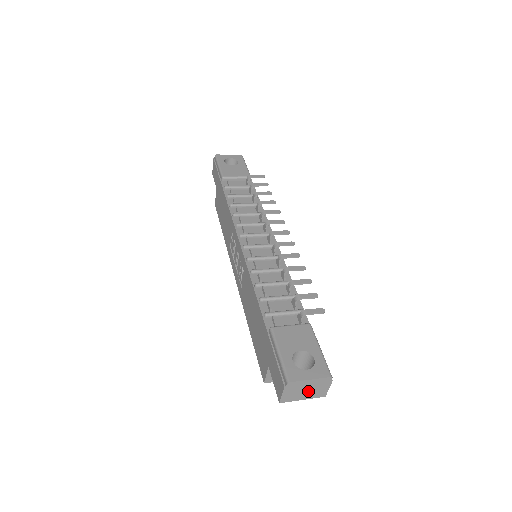
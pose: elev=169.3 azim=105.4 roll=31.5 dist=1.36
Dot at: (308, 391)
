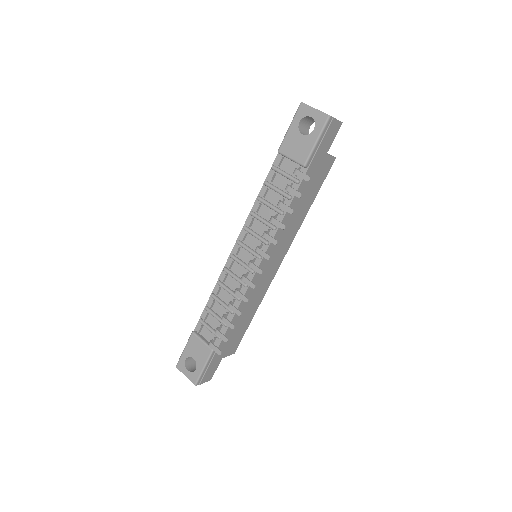
Dot at: occluded
